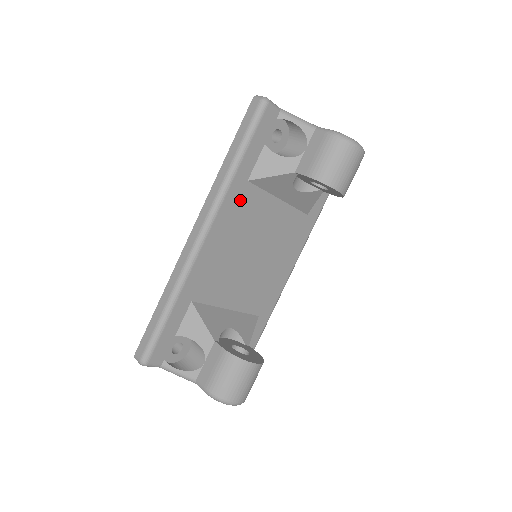
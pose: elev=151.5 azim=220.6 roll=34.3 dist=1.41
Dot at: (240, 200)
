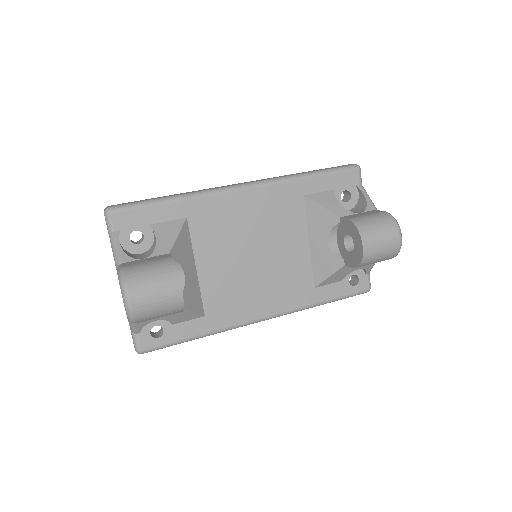
Dot at: (287, 200)
